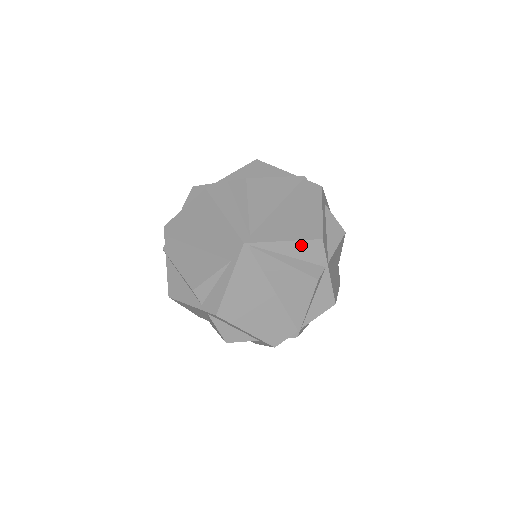
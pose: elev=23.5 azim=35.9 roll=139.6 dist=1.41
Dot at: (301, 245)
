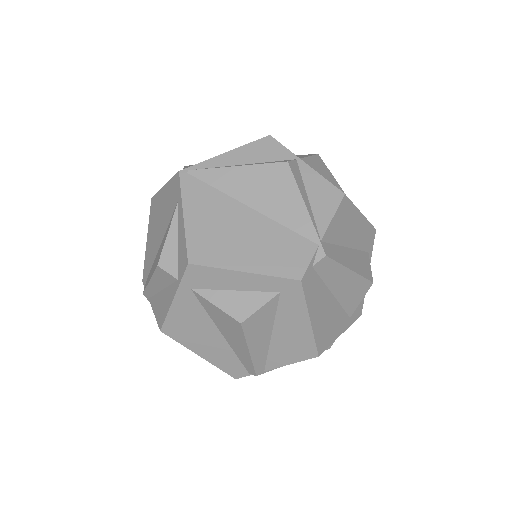
Dot at: (248, 149)
